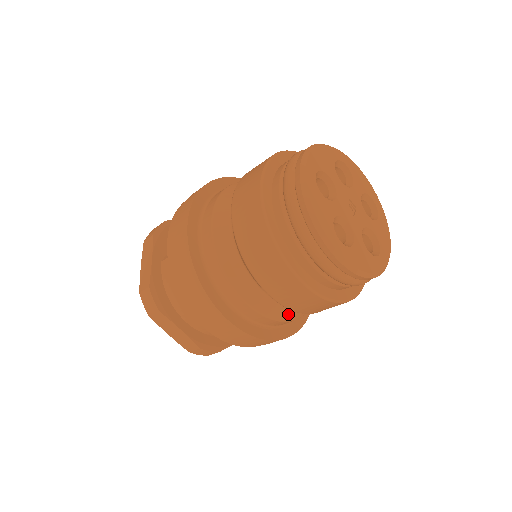
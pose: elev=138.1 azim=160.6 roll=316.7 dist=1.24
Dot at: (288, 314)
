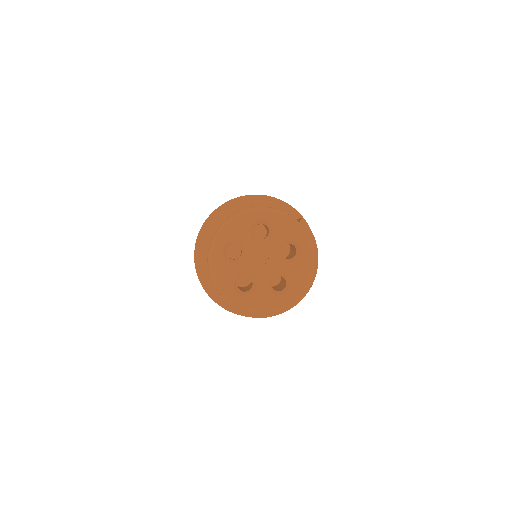
Dot at: occluded
